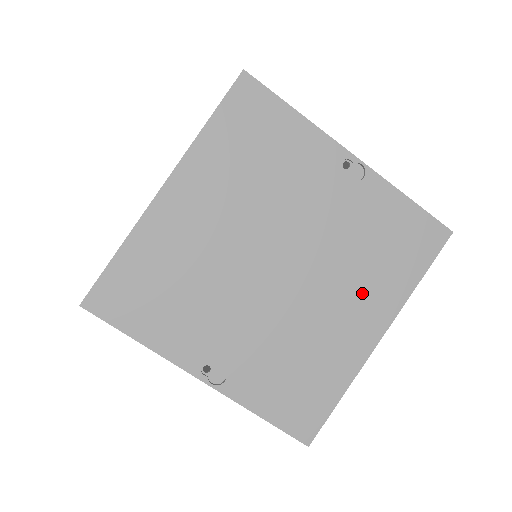
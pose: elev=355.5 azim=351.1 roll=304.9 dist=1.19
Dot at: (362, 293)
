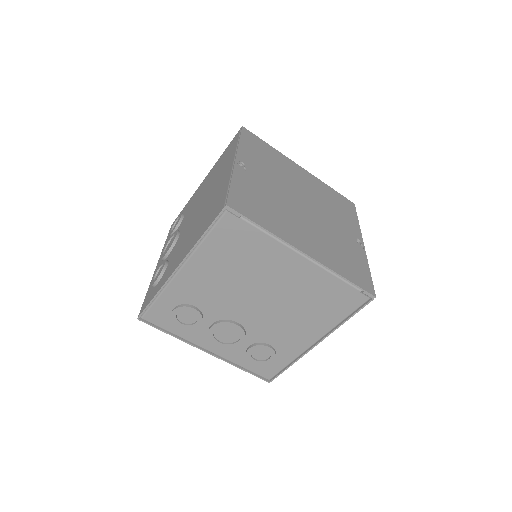
Dot at: (319, 244)
